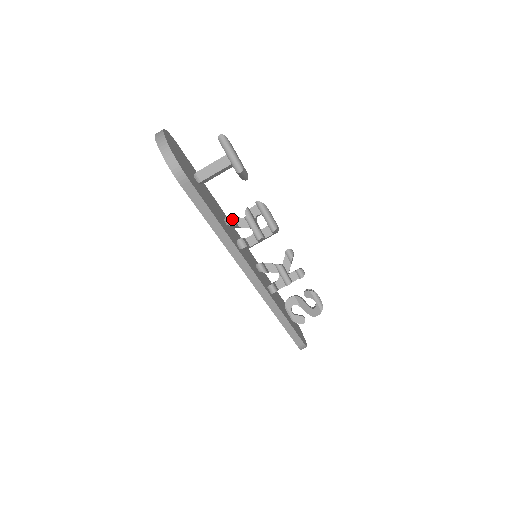
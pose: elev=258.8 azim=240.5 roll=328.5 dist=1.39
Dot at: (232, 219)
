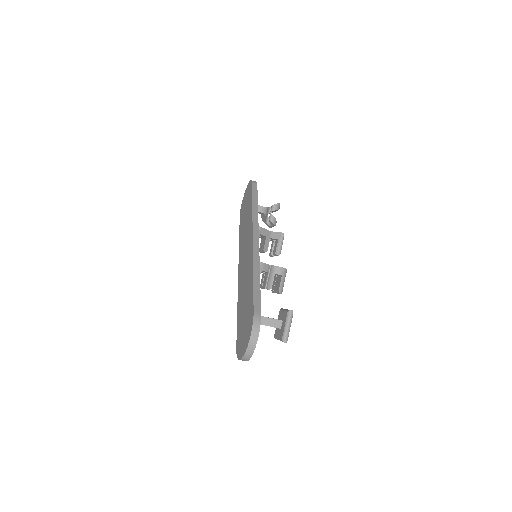
Dot at: occluded
